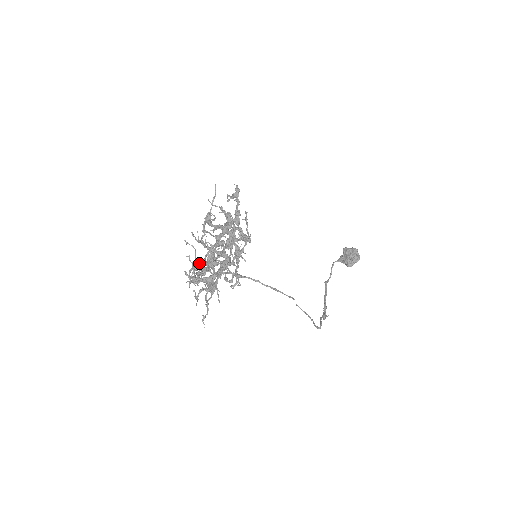
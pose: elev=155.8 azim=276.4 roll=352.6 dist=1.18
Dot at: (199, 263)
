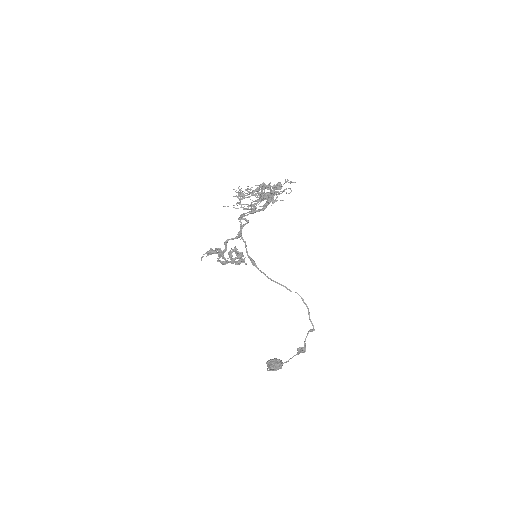
Dot at: (244, 213)
